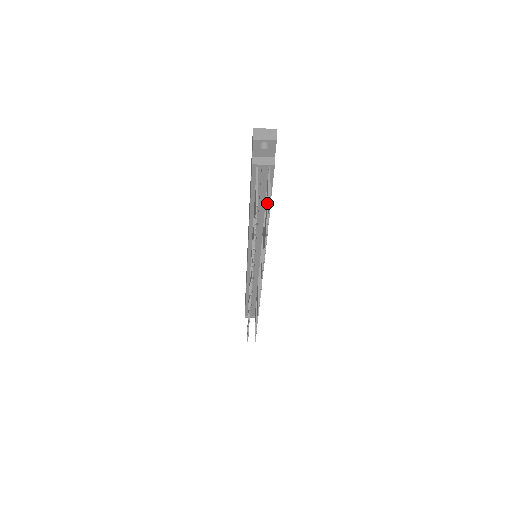
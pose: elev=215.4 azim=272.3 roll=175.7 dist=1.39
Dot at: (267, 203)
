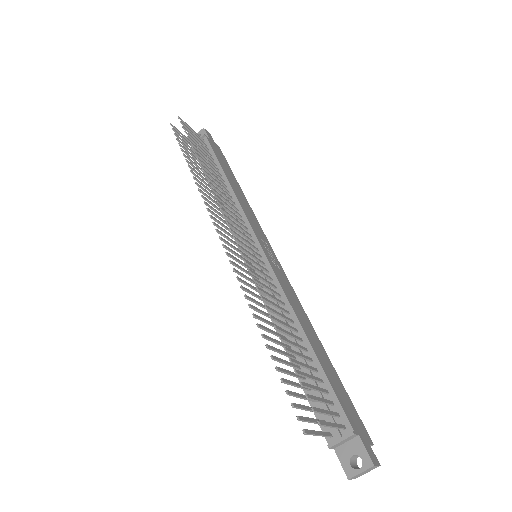
Dot at: (198, 144)
